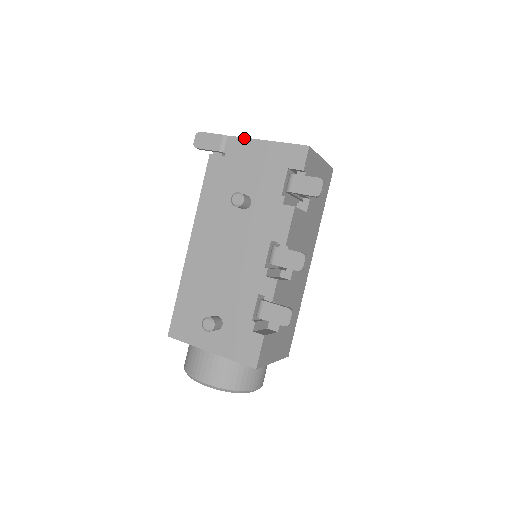
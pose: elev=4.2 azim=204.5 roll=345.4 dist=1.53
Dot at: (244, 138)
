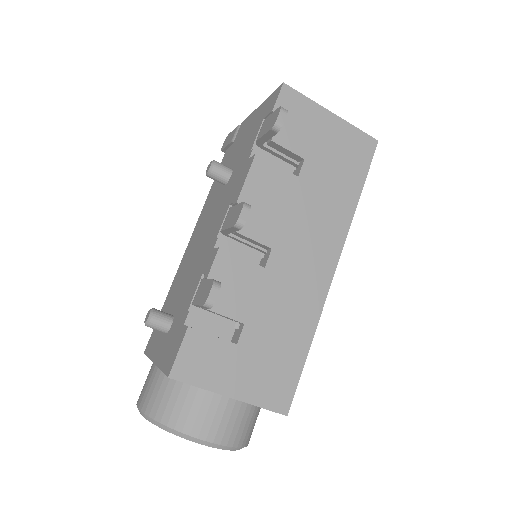
Dot at: (248, 117)
